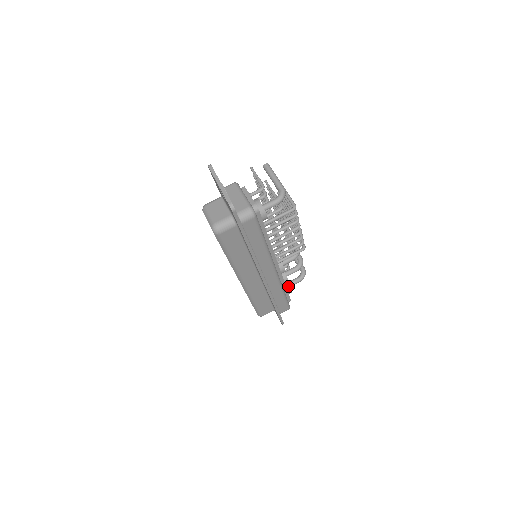
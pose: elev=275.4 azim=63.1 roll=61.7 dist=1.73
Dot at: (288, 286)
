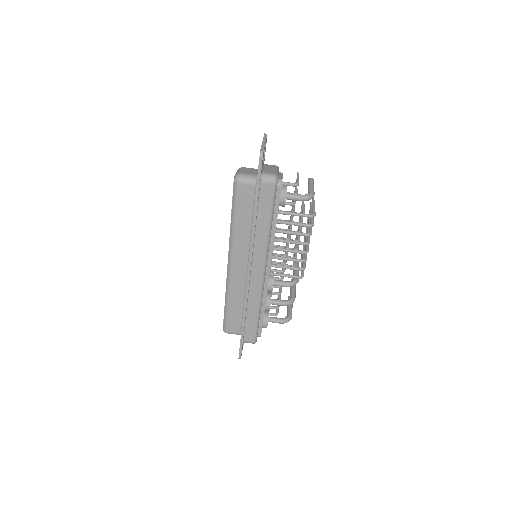
Dot at: (267, 317)
